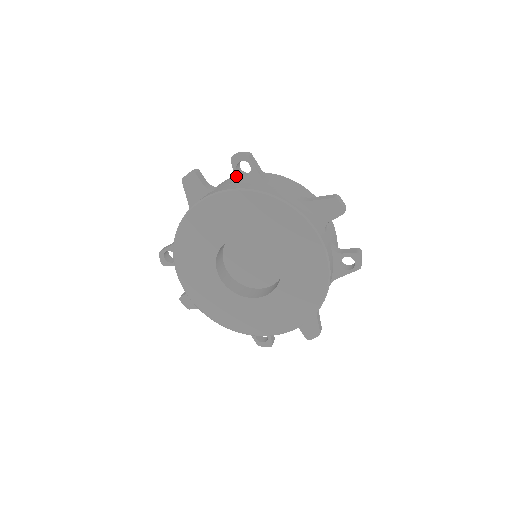
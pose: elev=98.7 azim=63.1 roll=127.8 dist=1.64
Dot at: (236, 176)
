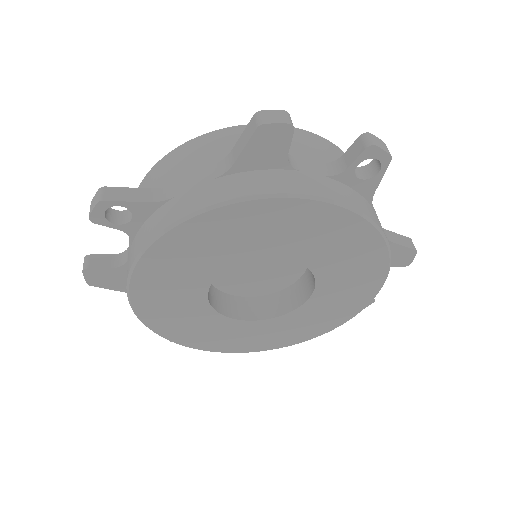
Dot at: (124, 229)
